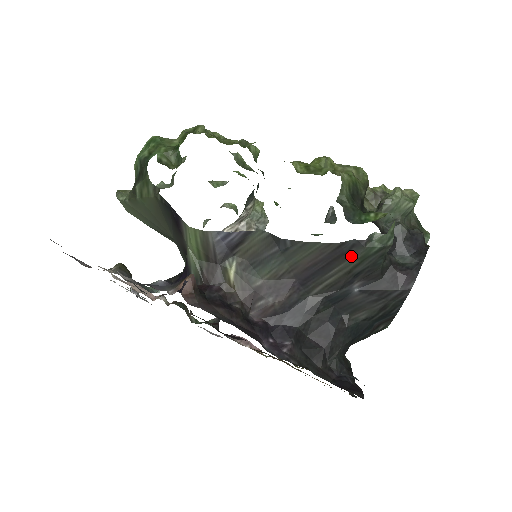
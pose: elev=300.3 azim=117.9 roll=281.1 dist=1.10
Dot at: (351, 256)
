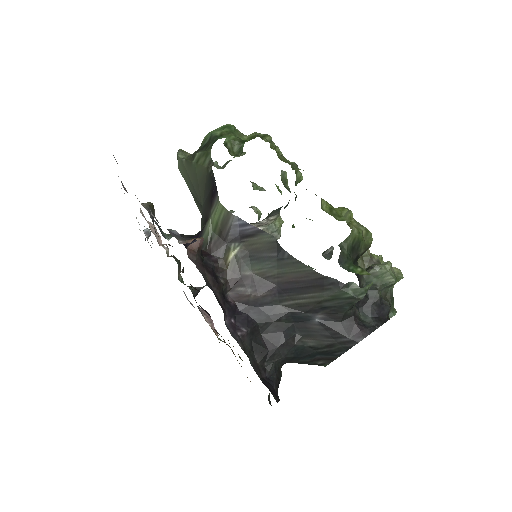
Dot at: (327, 291)
